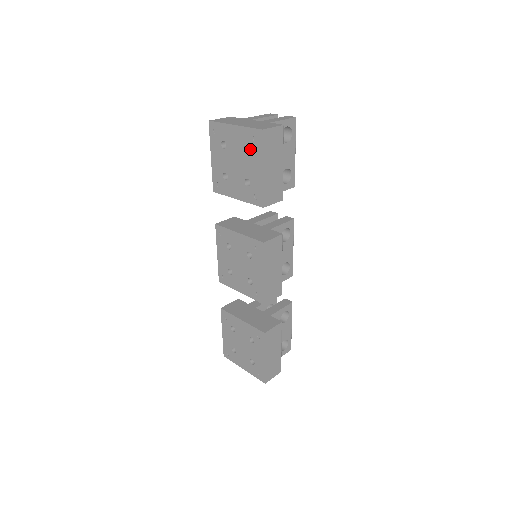
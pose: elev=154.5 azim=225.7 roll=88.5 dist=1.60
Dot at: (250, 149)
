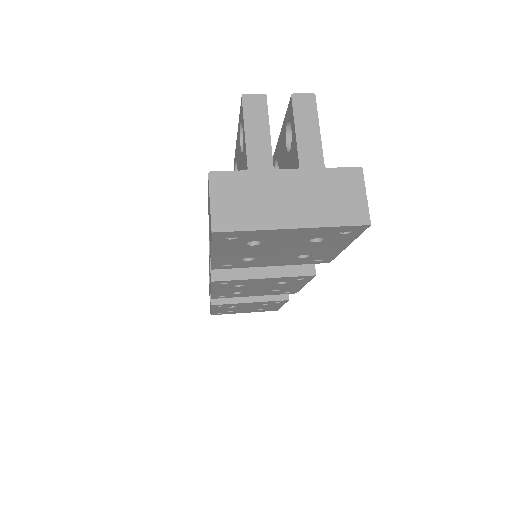
Dot at: (327, 239)
